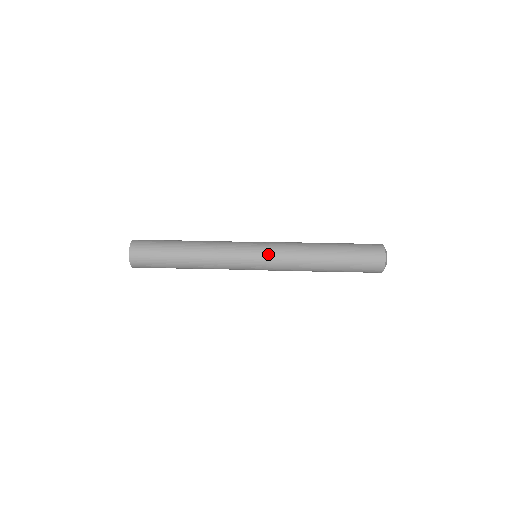
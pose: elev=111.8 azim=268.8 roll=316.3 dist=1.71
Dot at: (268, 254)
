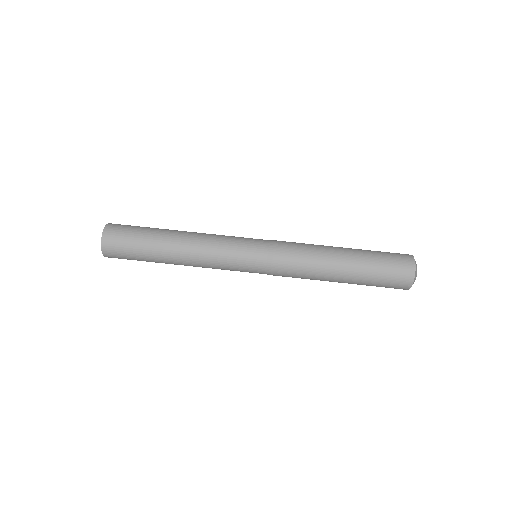
Dot at: (271, 250)
